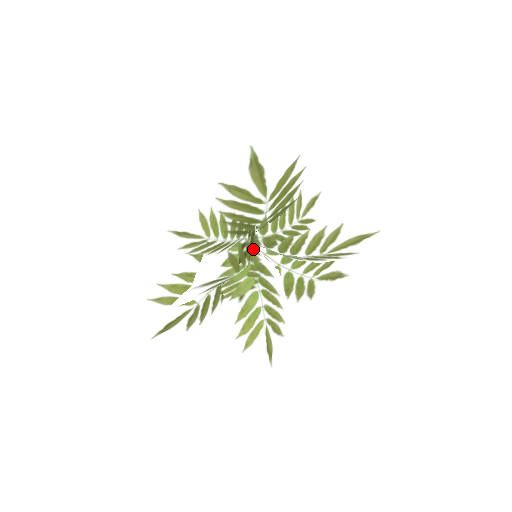
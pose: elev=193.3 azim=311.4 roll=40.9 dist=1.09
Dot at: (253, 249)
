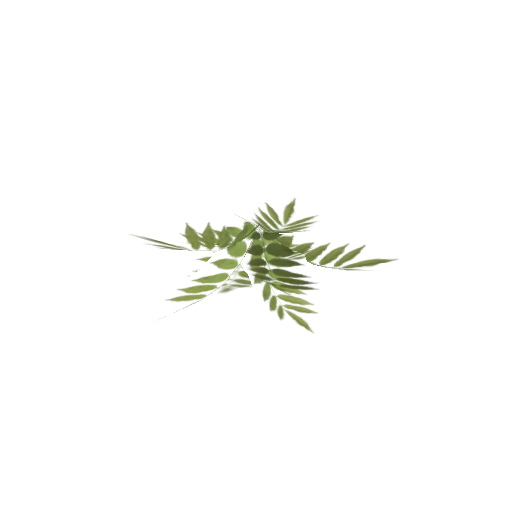
Dot at: occluded
